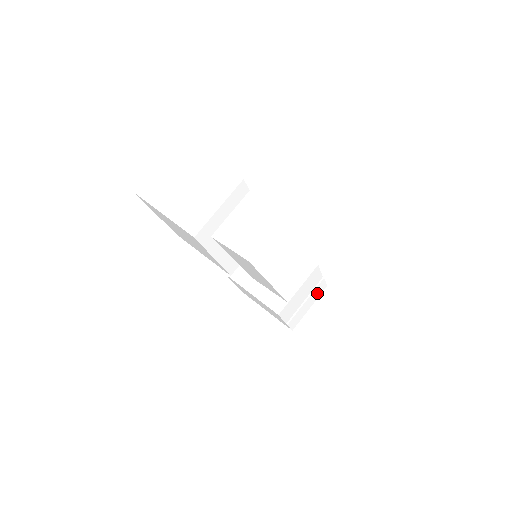
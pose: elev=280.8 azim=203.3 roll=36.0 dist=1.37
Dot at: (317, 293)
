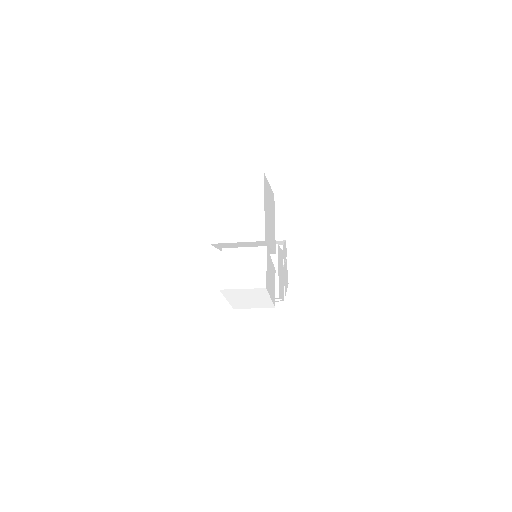
Dot at: occluded
